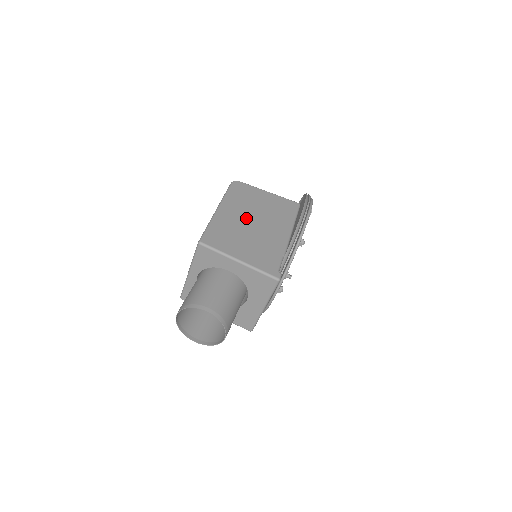
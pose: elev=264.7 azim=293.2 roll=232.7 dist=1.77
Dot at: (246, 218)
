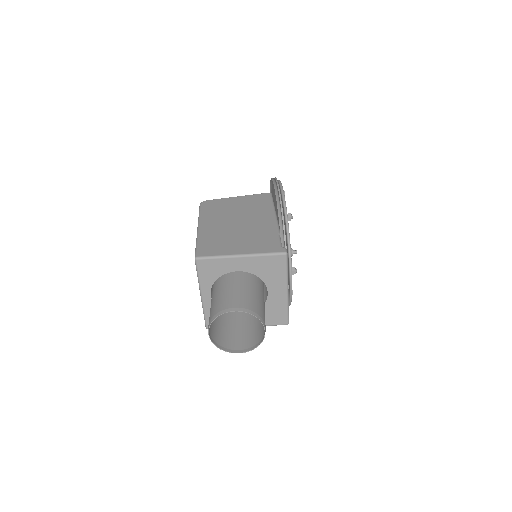
Dot at: (228, 223)
